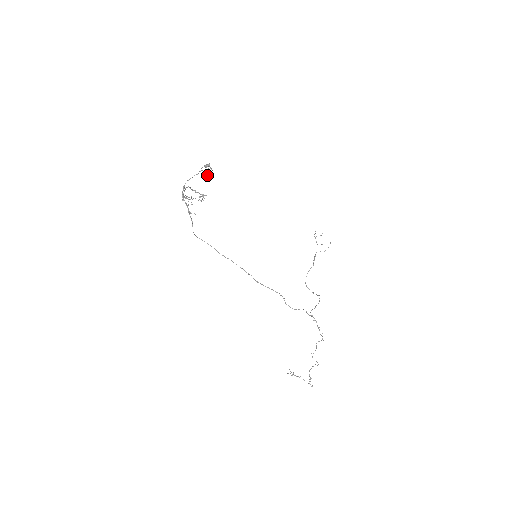
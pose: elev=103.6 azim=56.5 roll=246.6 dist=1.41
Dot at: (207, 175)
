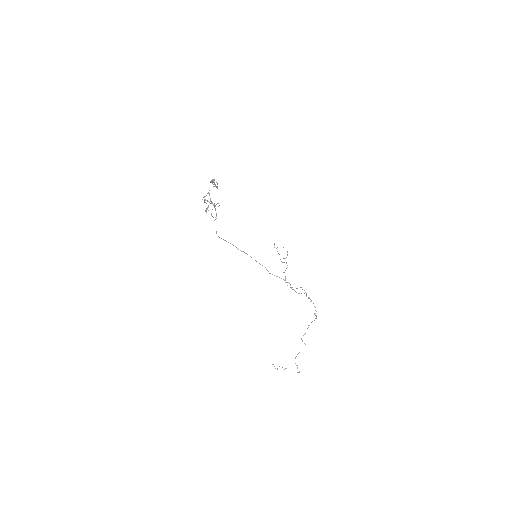
Dot at: (217, 187)
